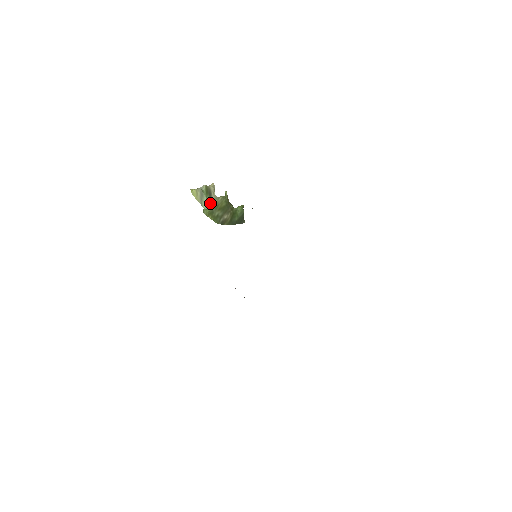
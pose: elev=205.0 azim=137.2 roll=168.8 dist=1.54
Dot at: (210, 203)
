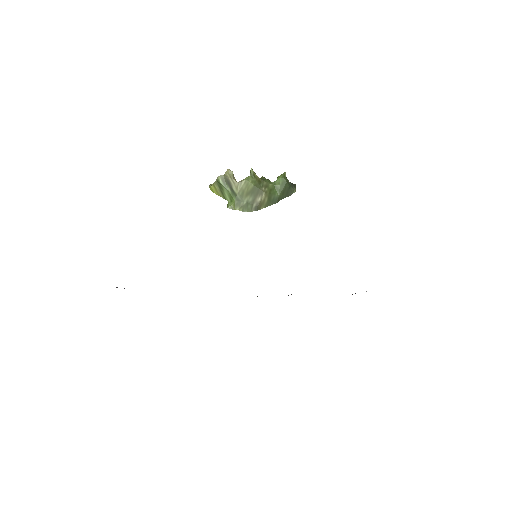
Dot at: (232, 193)
